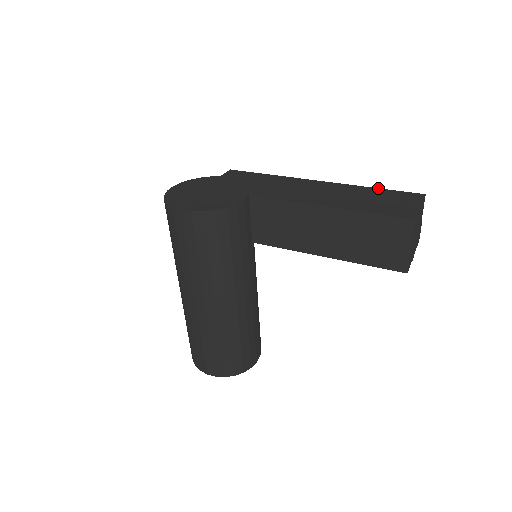
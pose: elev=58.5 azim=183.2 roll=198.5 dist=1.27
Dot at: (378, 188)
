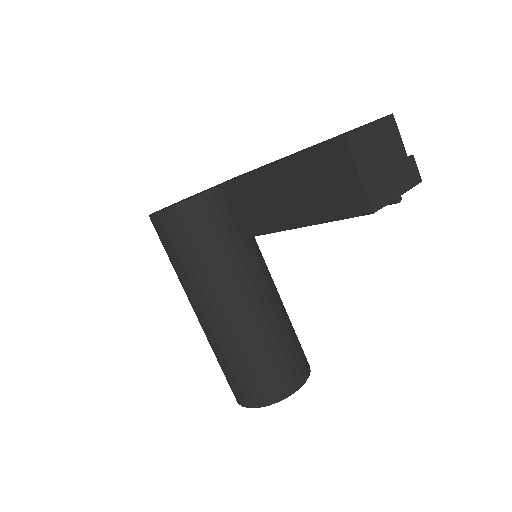
Dot at: occluded
